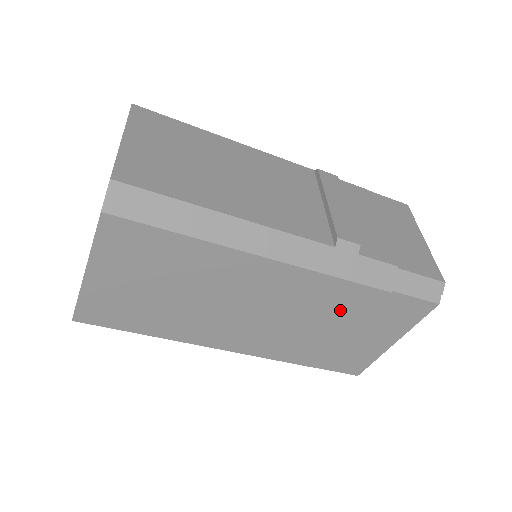
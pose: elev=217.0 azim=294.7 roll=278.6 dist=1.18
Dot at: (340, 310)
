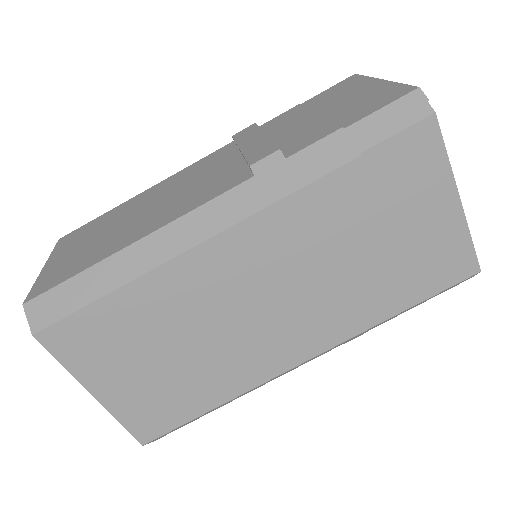
Dot at: (339, 225)
